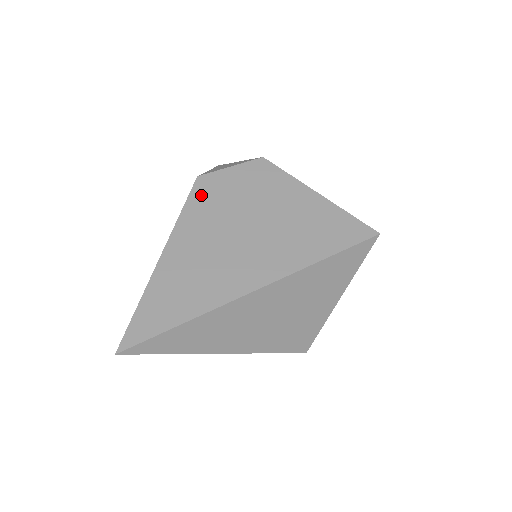
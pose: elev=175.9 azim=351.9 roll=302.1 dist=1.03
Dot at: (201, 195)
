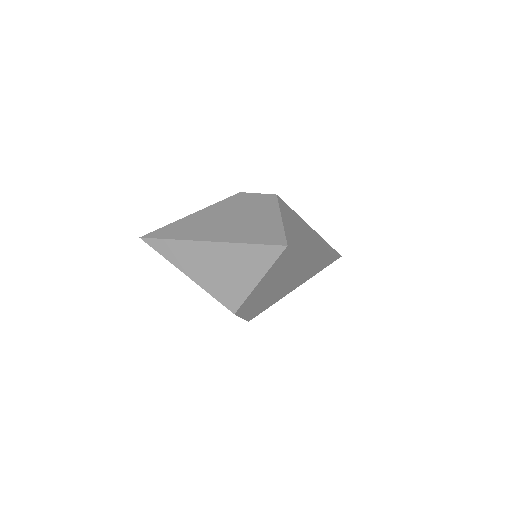
Dot at: (232, 199)
